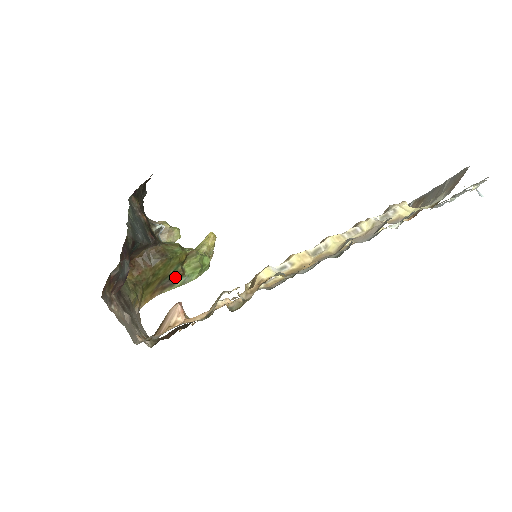
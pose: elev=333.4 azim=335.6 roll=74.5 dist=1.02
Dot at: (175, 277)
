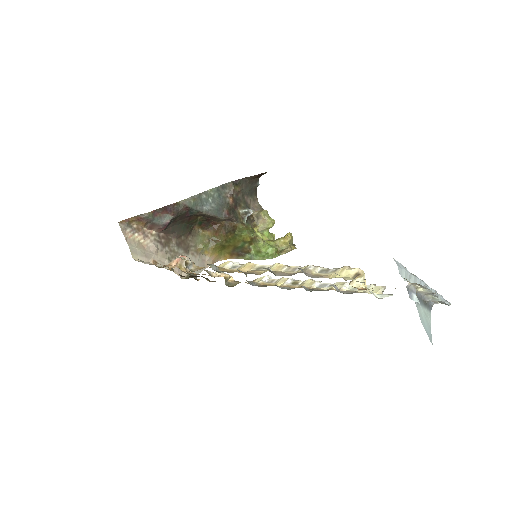
Dot at: (244, 251)
